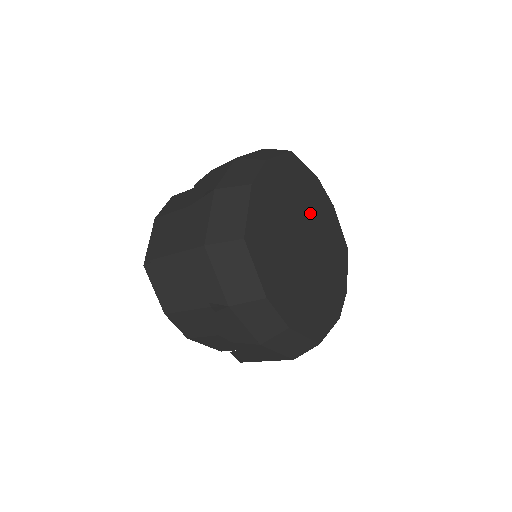
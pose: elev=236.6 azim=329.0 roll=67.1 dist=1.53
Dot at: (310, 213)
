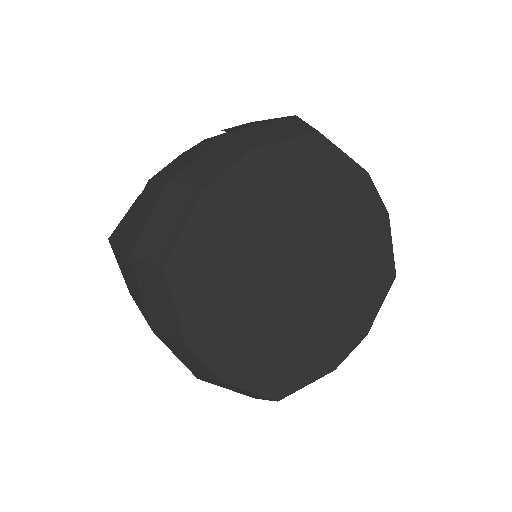
Dot at: (327, 226)
